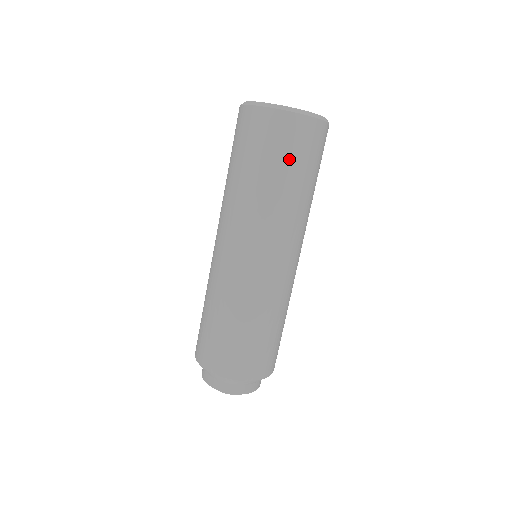
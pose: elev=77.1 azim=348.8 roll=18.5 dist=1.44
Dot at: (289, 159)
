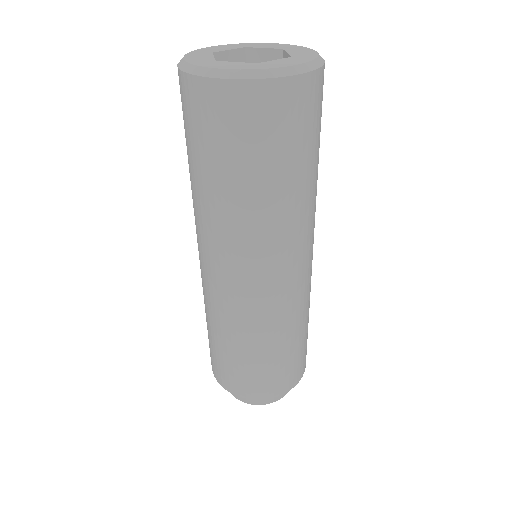
Dot at: (266, 151)
